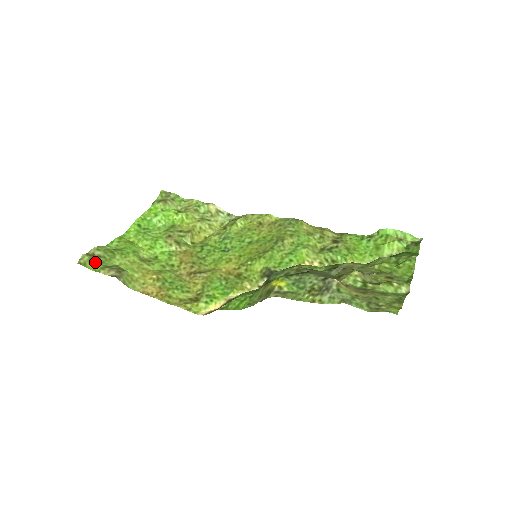
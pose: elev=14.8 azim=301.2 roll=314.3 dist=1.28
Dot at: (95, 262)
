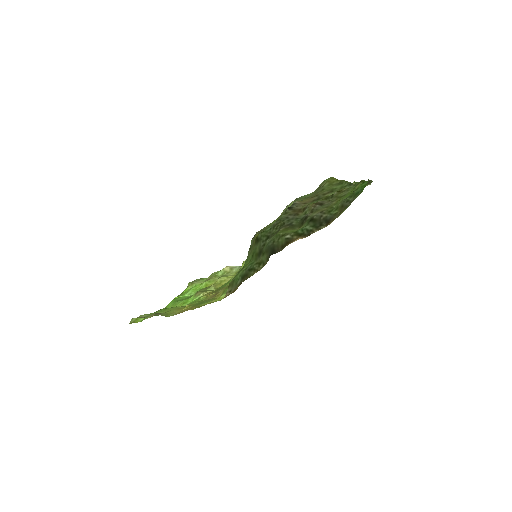
Dot at: (141, 318)
